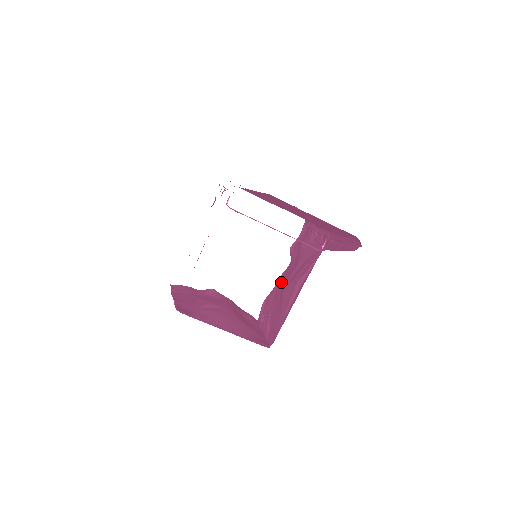
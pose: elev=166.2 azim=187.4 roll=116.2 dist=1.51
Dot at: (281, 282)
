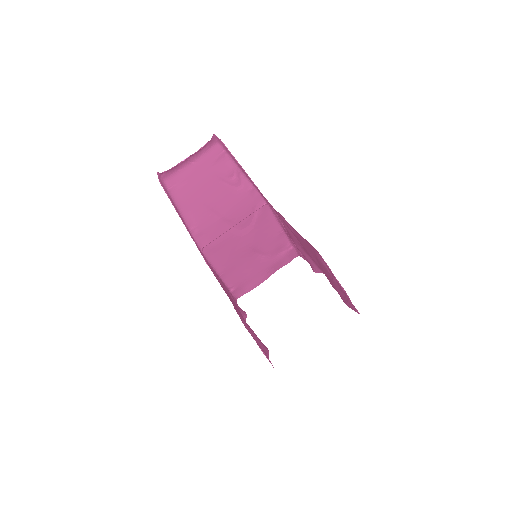
Dot at: occluded
